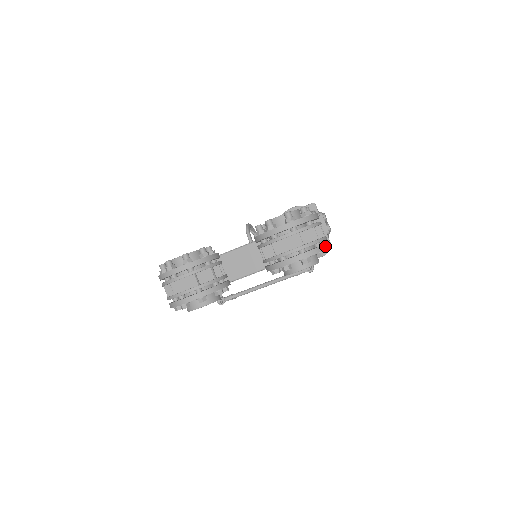
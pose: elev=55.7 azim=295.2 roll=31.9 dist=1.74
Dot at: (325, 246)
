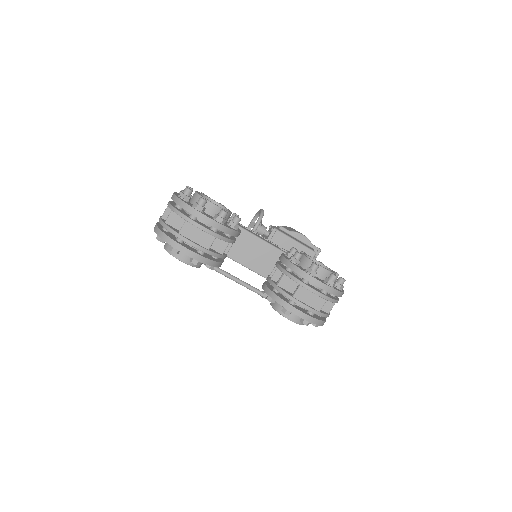
Dot at: occluded
